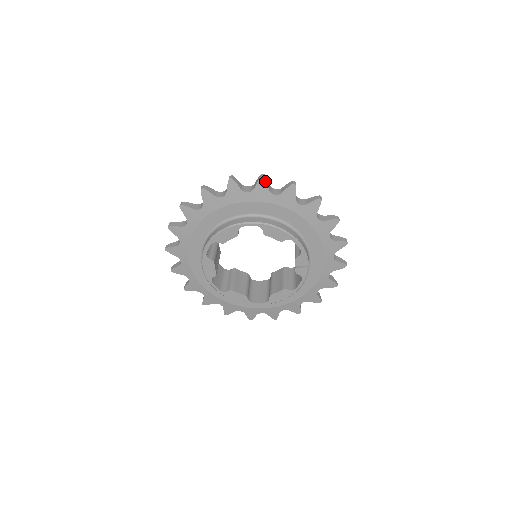
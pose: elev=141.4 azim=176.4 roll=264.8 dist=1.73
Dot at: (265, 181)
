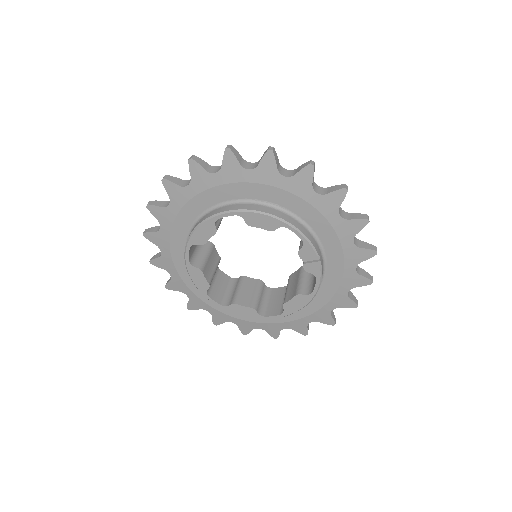
Dot at: (232, 154)
